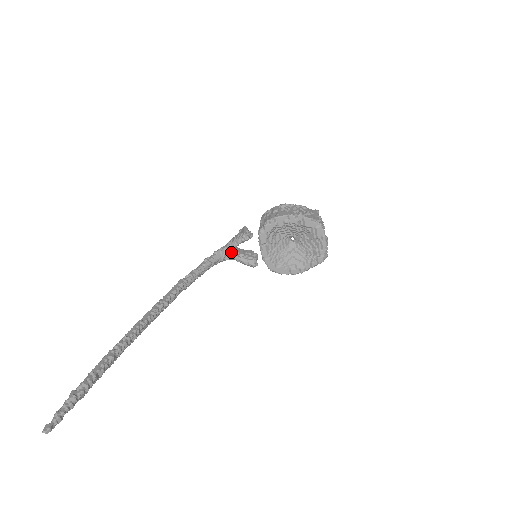
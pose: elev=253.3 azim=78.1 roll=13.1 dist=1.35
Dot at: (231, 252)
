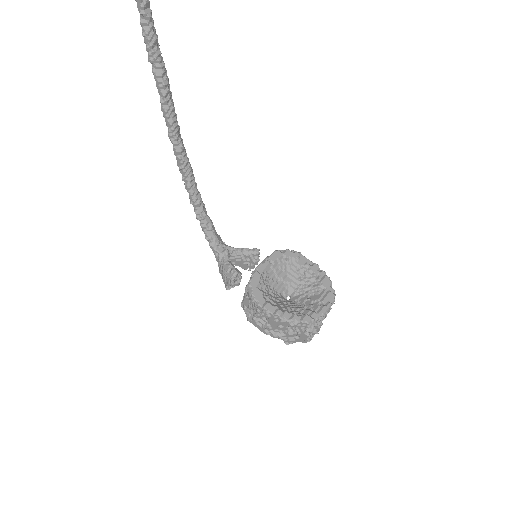
Dot at: (229, 249)
